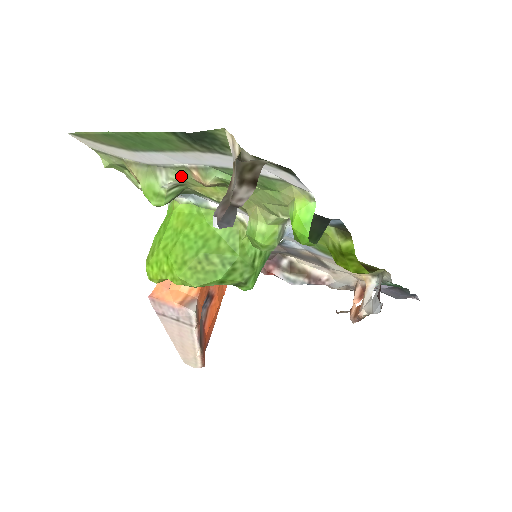
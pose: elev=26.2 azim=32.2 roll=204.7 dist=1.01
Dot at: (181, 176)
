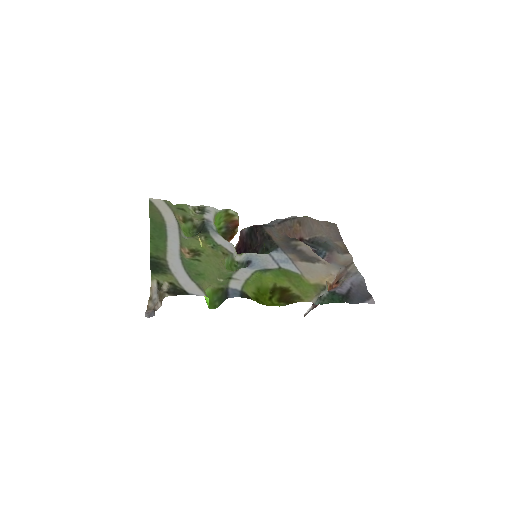
Dot at: (186, 239)
